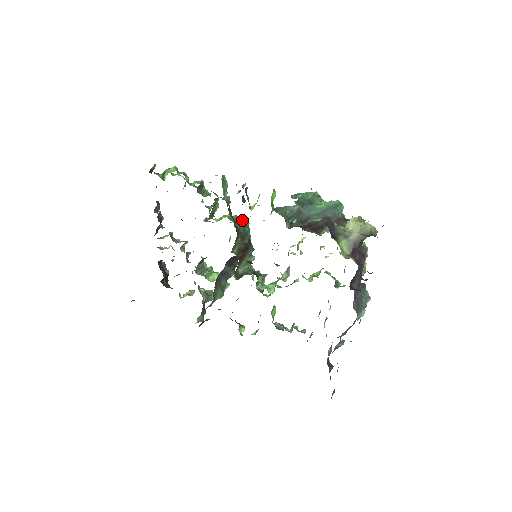
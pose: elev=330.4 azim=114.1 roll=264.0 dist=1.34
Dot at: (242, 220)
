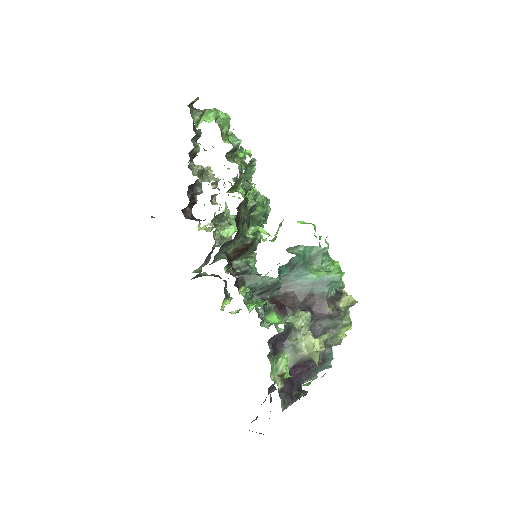
Dot at: (257, 213)
